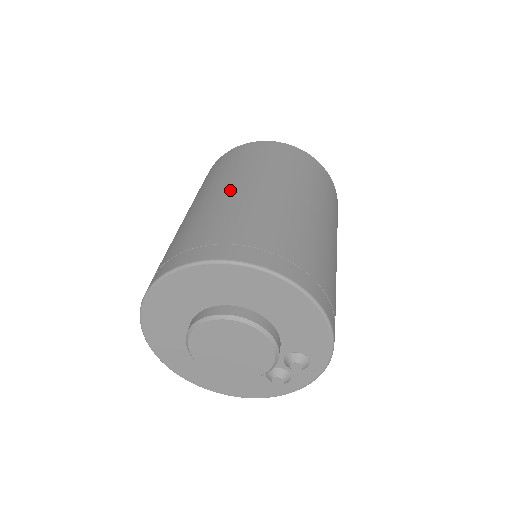
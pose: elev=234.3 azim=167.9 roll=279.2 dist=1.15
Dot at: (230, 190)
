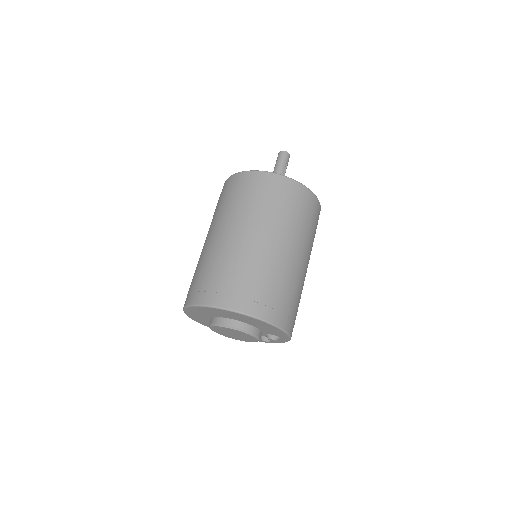
Dot at: (228, 235)
